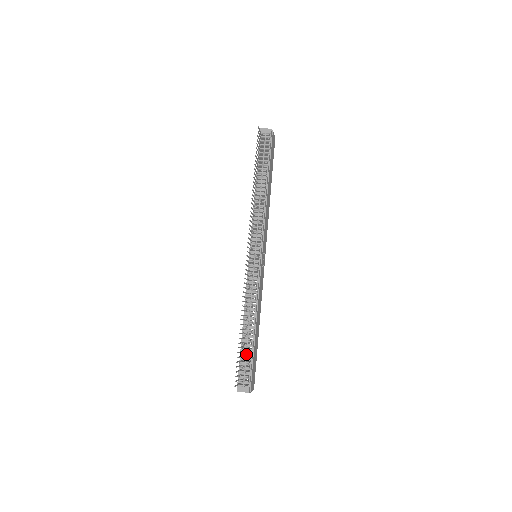
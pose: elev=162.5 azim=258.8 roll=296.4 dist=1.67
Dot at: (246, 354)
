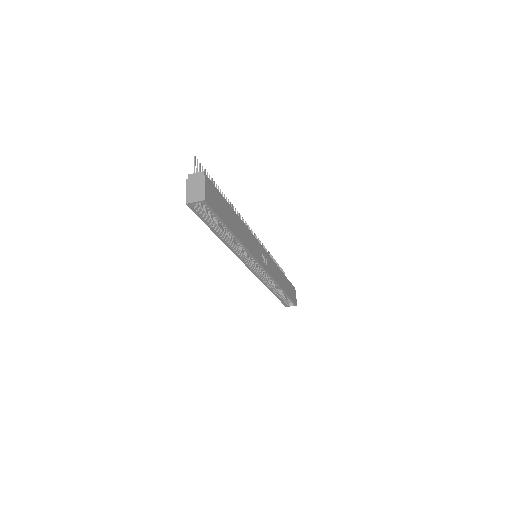
Dot at: occluded
